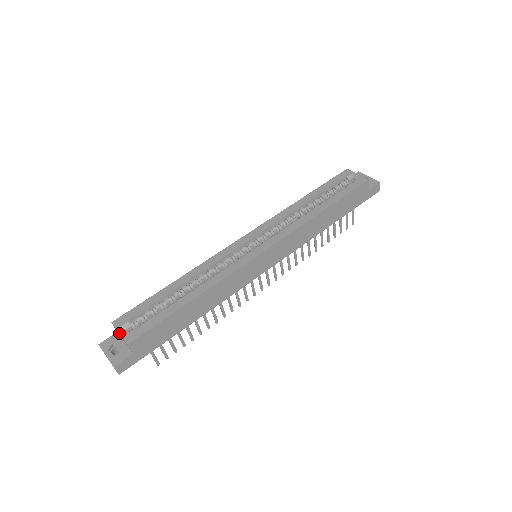
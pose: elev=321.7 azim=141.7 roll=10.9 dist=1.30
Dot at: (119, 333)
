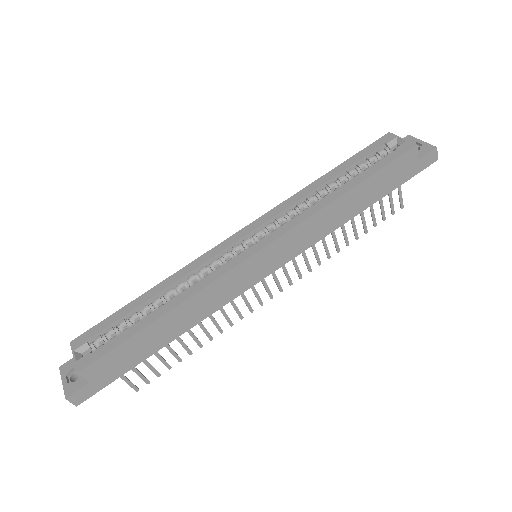
Dot at: (73, 357)
